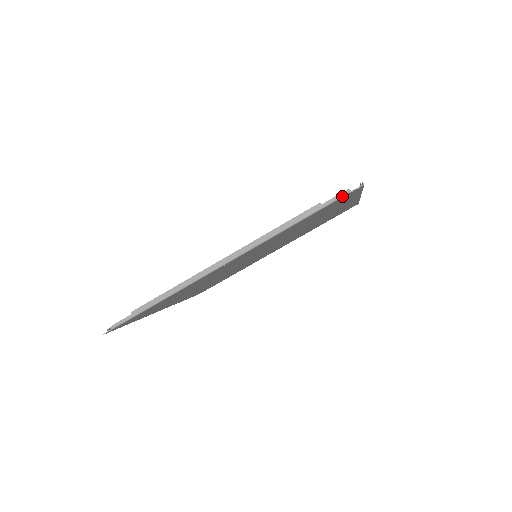
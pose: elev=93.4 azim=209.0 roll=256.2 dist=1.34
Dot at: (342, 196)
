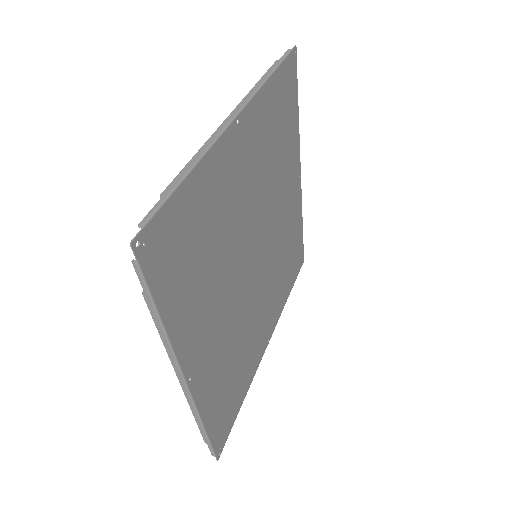
Dot at: (288, 53)
